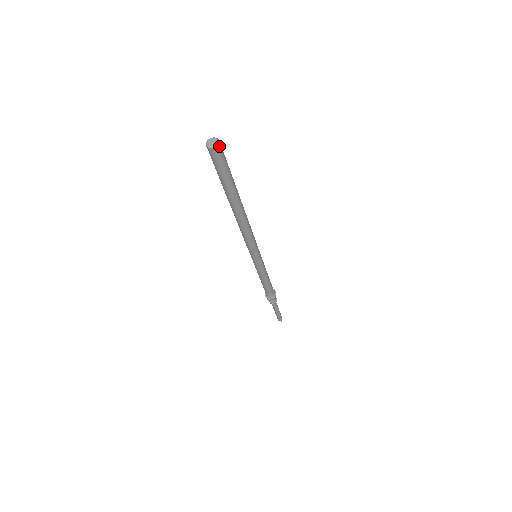
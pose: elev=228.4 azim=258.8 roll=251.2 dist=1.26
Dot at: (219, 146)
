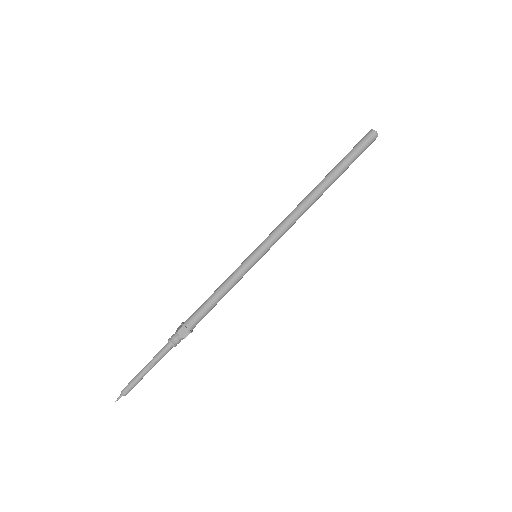
Dot at: occluded
